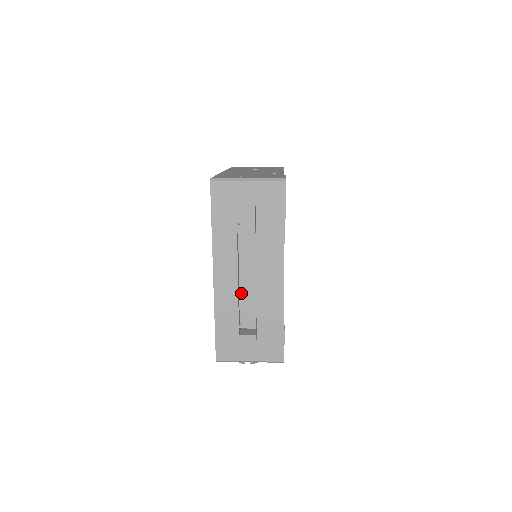
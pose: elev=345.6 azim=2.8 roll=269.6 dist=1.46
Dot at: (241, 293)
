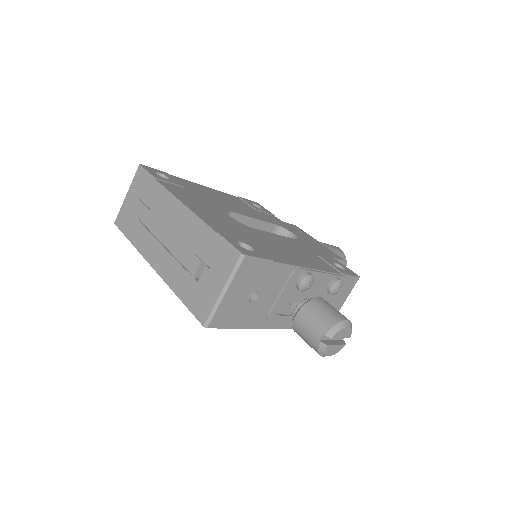
Dot at: (173, 253)
